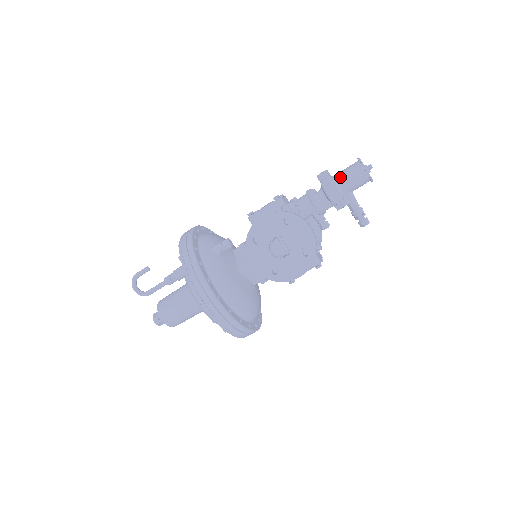
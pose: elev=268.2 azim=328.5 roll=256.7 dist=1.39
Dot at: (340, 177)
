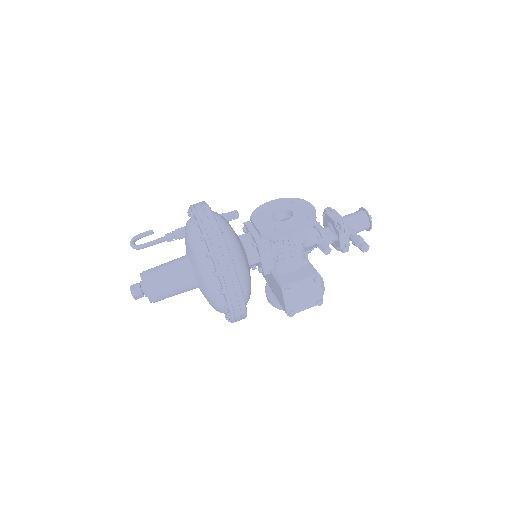
Dot at: (343, 216)
